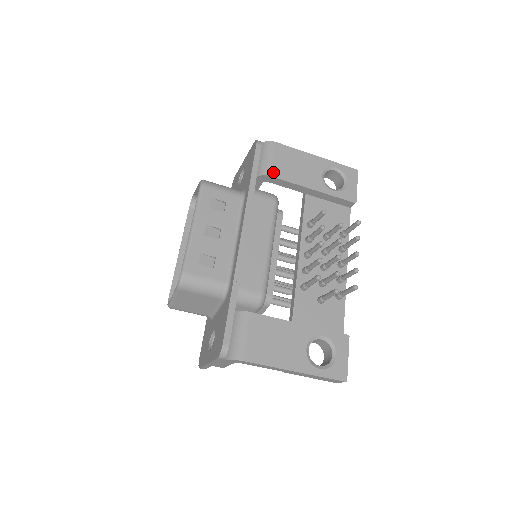
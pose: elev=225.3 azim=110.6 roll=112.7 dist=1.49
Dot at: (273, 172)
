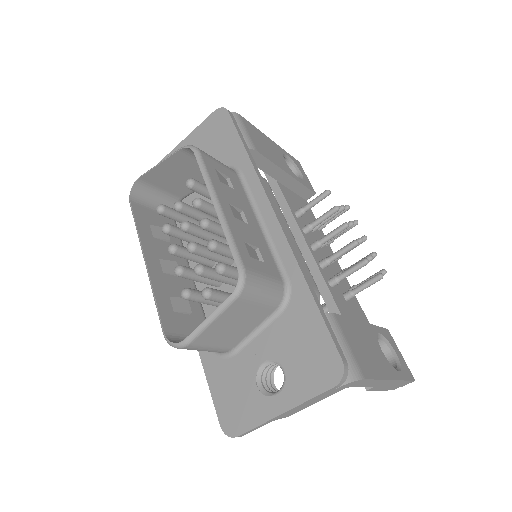
Dot at: (256, 147)
